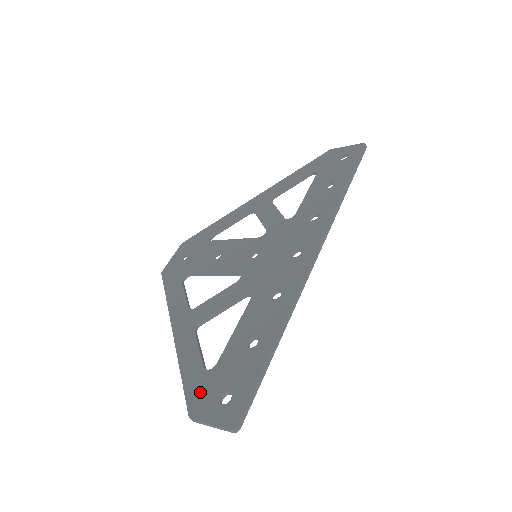
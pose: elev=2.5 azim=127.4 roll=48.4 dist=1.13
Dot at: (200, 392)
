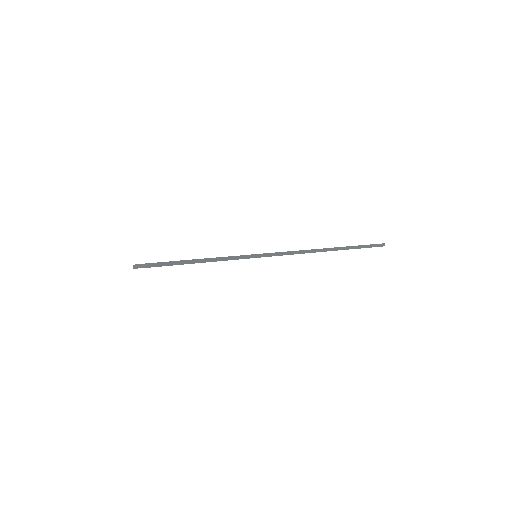
Dot at: occluded
